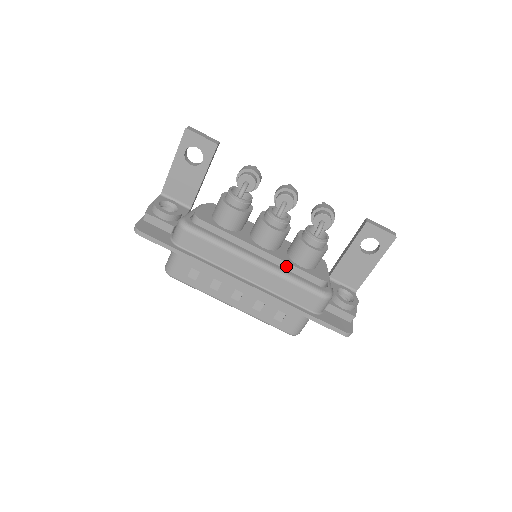
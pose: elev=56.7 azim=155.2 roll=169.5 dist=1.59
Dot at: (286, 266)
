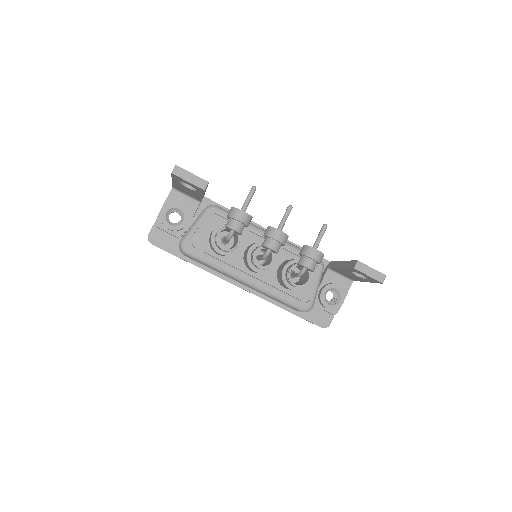
Dot at: (272, 286)
